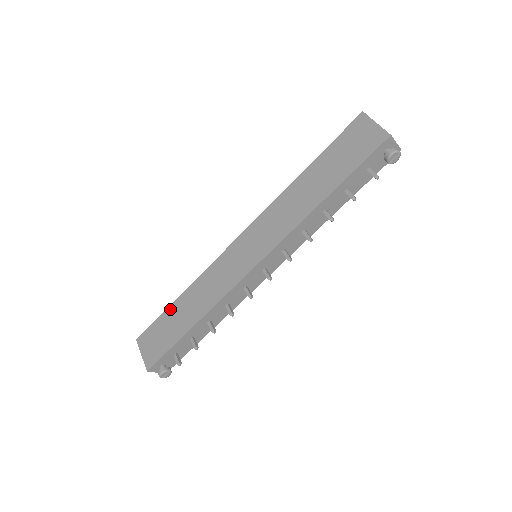
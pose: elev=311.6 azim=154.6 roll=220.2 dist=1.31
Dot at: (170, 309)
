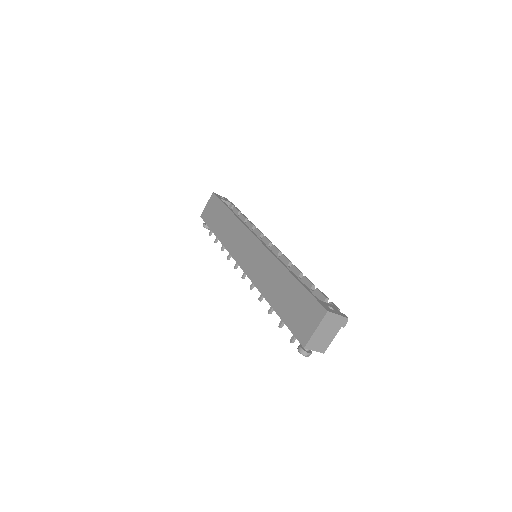
Dot at: (224, 208)
